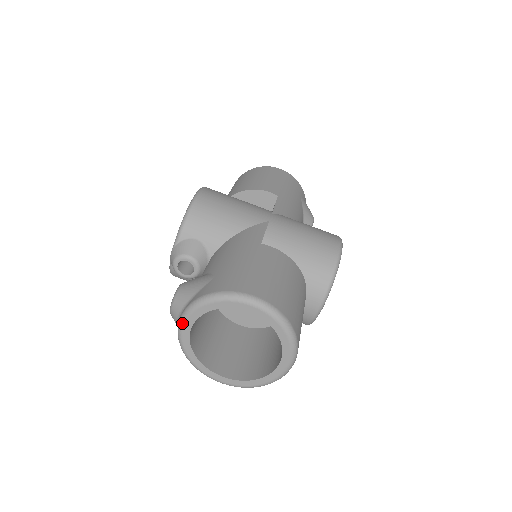
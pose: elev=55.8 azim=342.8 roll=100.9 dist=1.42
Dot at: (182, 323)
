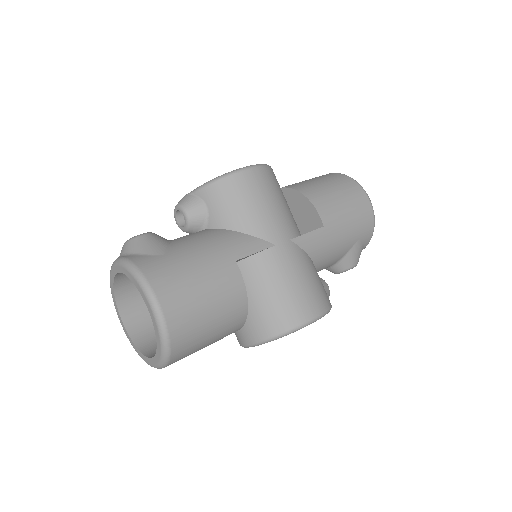
Dot at: (114, 264)
